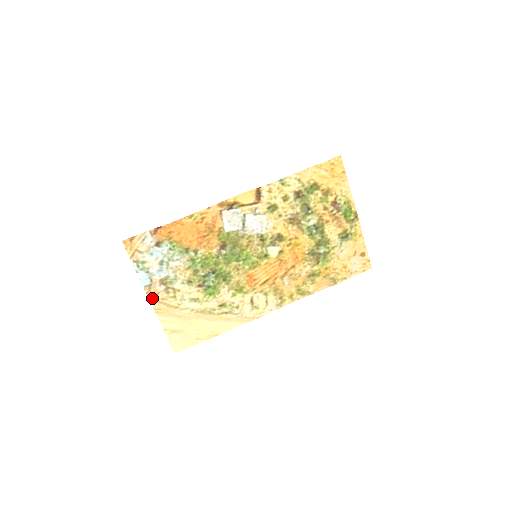
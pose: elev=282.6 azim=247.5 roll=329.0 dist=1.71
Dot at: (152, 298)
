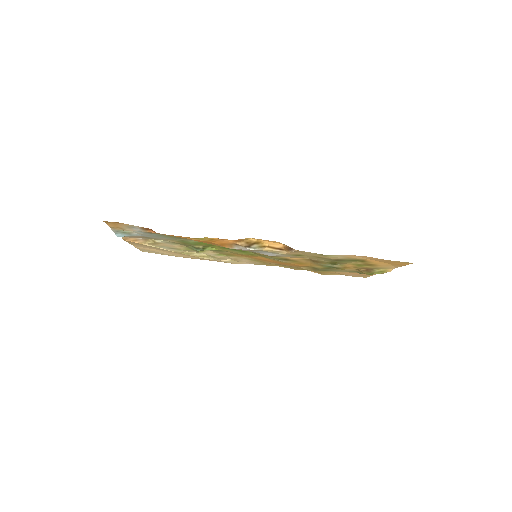
Dot at: (128, 241)
